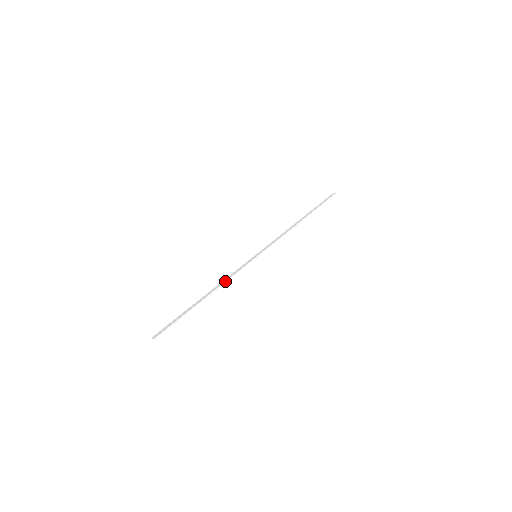
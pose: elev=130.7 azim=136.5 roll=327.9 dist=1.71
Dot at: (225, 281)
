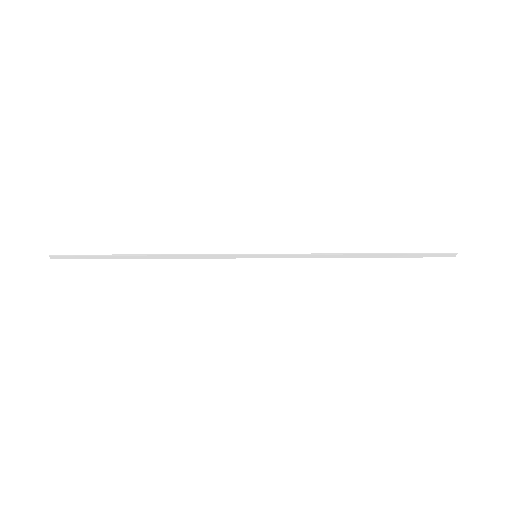
Dot at: (187, 254)
